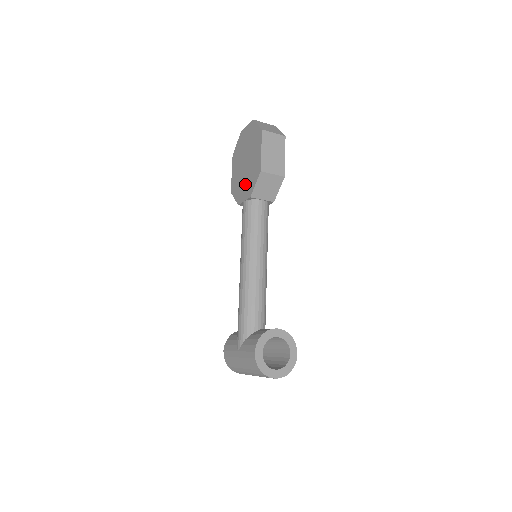
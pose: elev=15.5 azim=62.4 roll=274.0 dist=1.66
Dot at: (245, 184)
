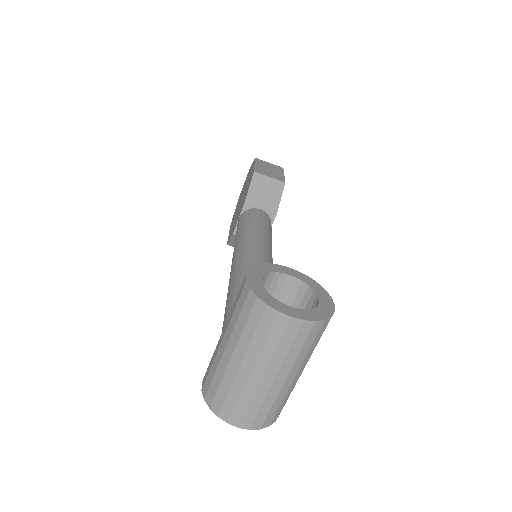
Dot at: (240, 208)
